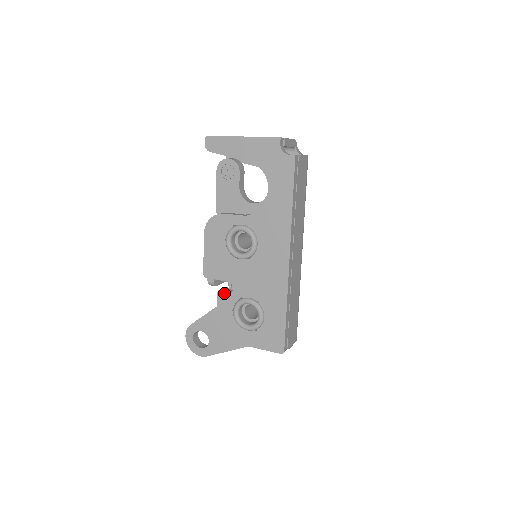
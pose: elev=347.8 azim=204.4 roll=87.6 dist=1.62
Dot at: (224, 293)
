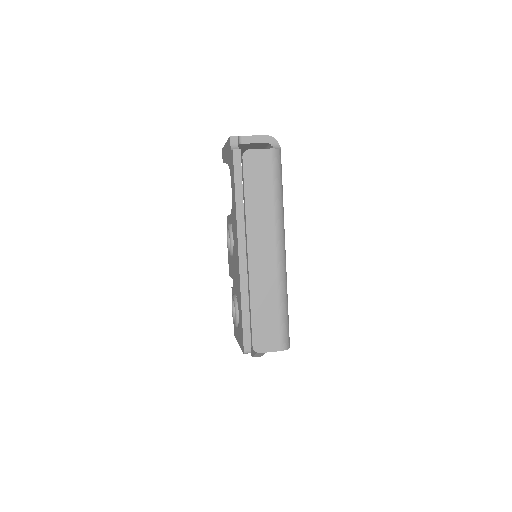
Dot at: (232, 290)
